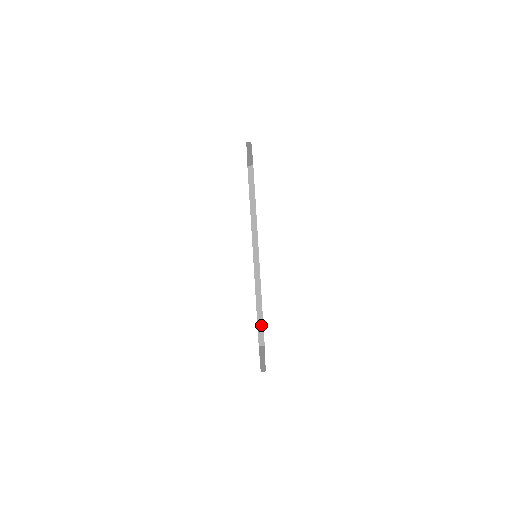
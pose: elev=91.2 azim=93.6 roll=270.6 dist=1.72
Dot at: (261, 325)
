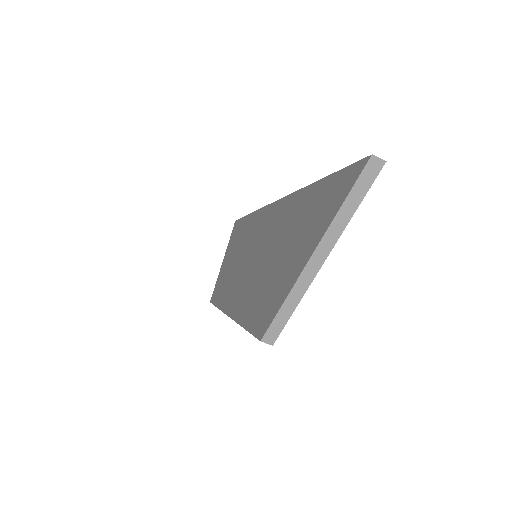
Dot at: occluded
